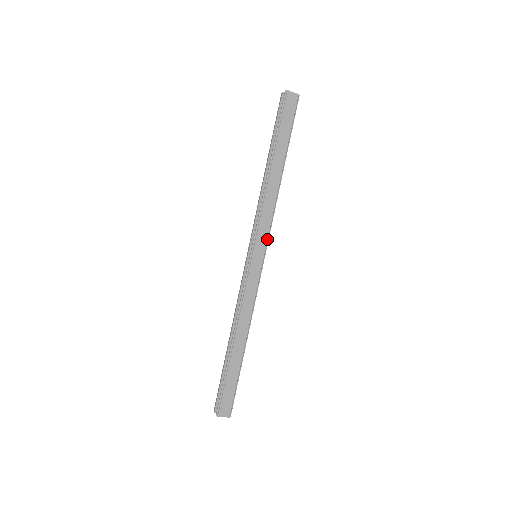
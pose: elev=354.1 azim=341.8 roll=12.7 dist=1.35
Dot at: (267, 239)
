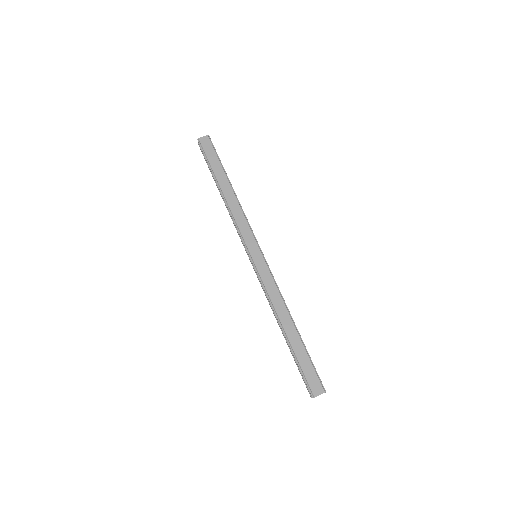
Dot at: (254, 238)
